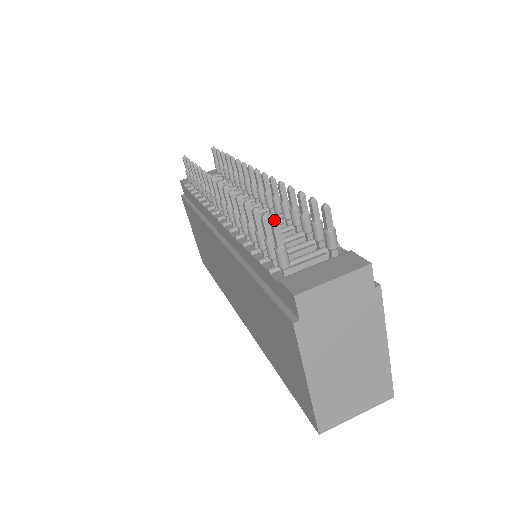
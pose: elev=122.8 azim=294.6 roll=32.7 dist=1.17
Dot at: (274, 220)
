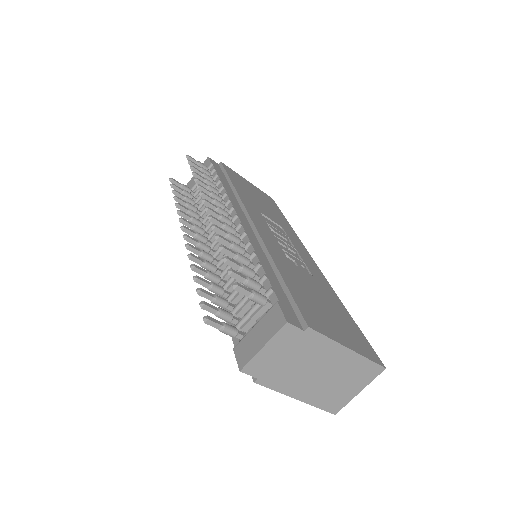
Dot at: occluded
